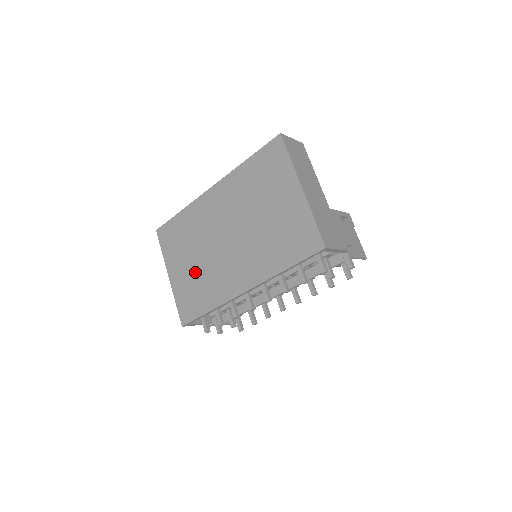
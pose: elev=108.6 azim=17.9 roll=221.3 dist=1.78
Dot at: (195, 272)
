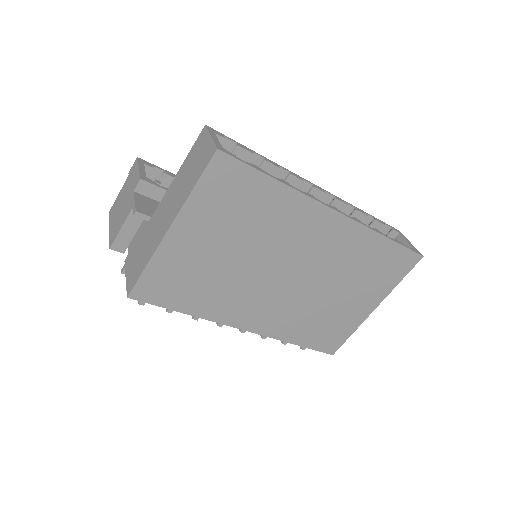
Dot at: (215, 266)
